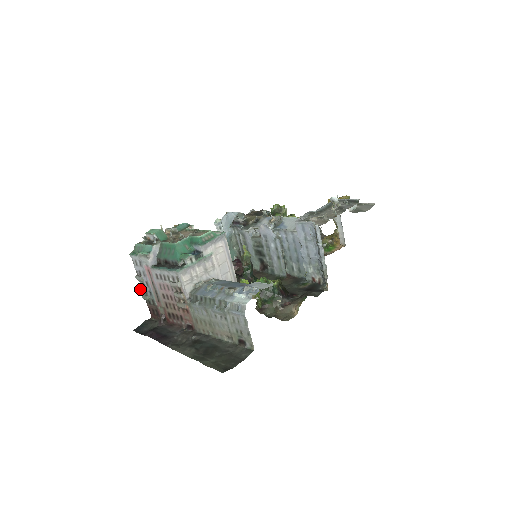
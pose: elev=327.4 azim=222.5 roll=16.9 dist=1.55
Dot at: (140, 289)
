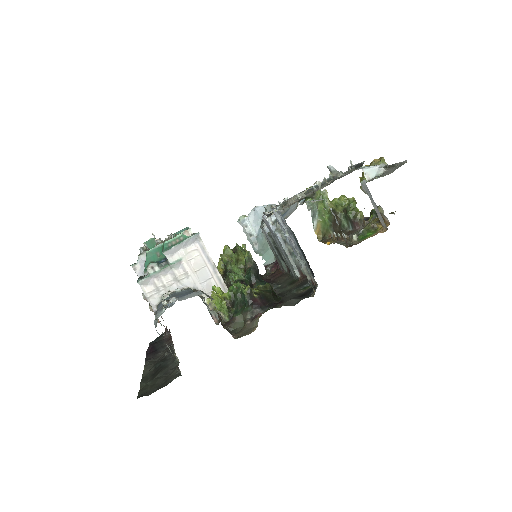
Dot at: occluded
